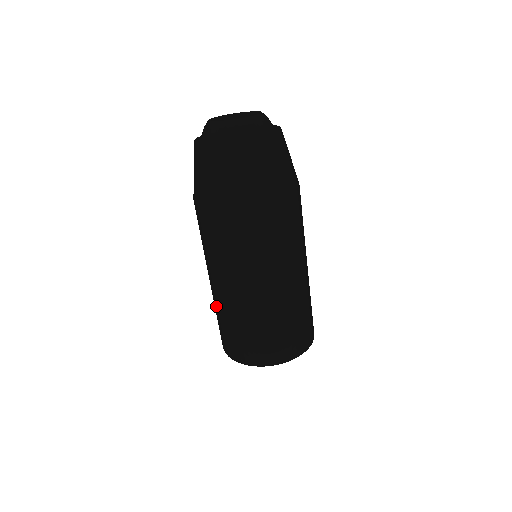
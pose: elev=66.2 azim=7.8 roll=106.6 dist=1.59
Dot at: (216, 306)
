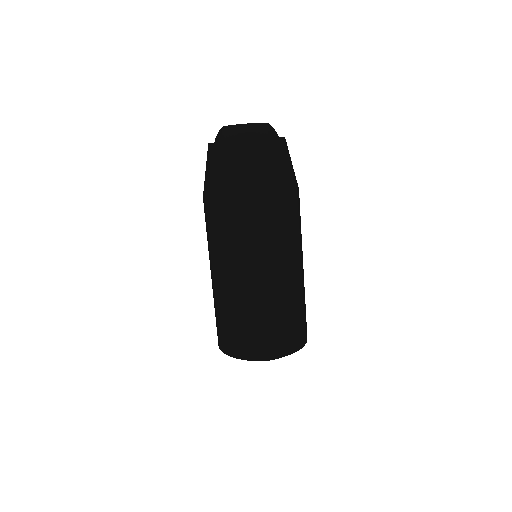
Dot at: (216, 300)
